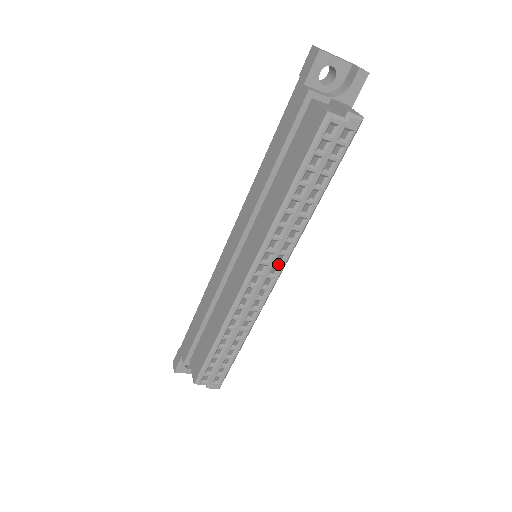
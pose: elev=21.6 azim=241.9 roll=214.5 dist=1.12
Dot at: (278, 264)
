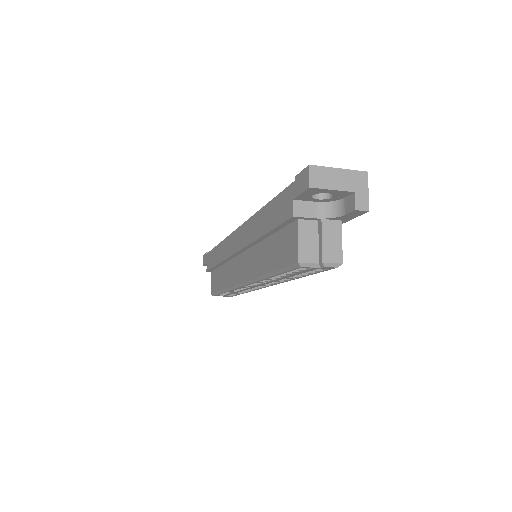
Dot at: (267, 285)
